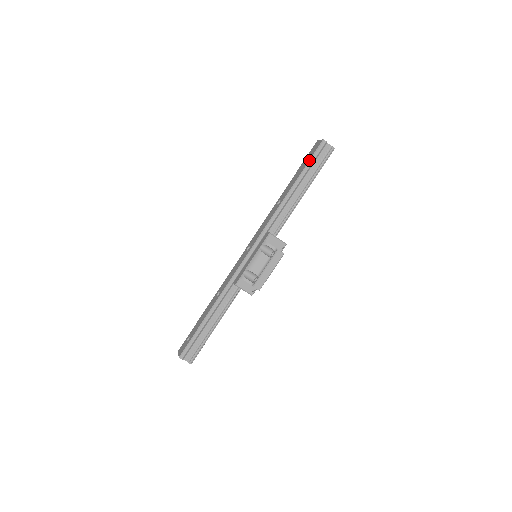
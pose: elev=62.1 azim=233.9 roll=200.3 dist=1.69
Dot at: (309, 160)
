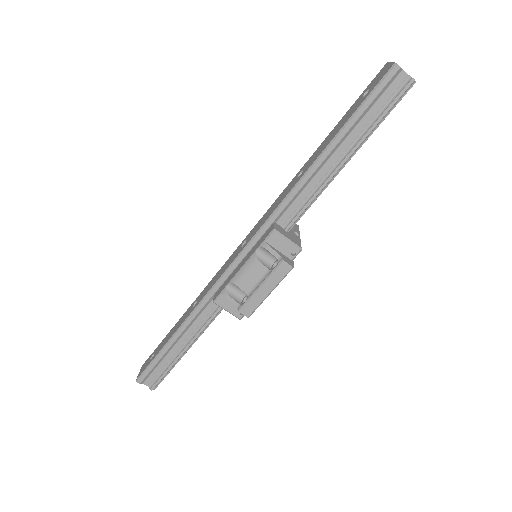
Dot at: (361, 102)
